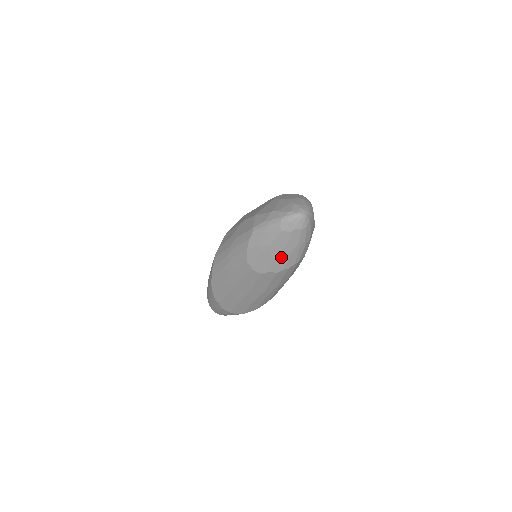
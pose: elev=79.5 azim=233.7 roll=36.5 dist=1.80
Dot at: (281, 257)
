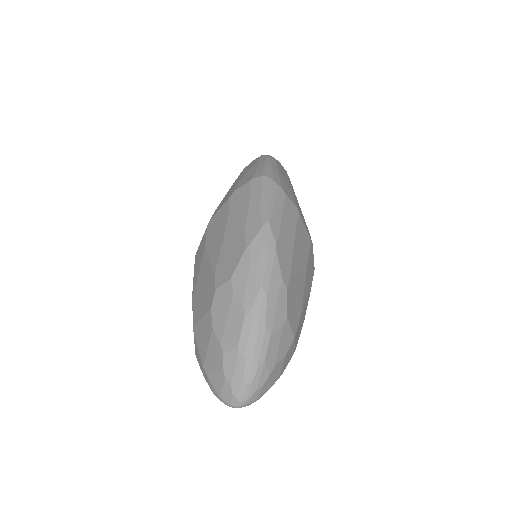
Dot at: occluded
